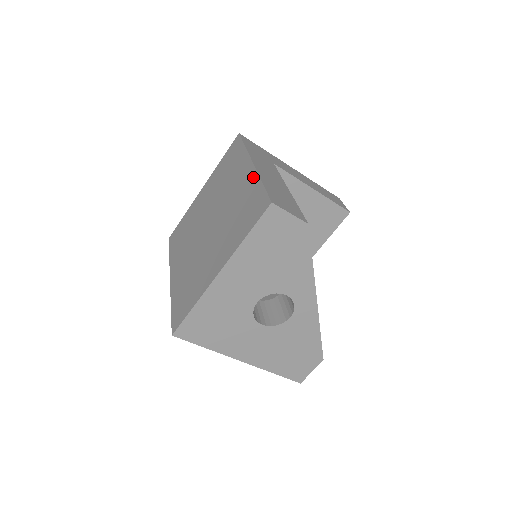
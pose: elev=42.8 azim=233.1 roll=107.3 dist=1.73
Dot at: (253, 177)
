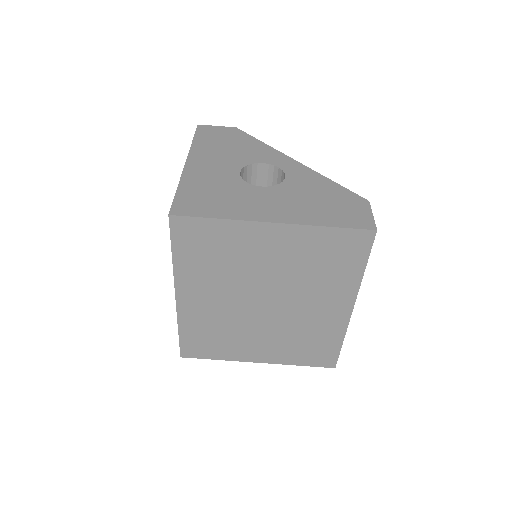
Dot at: occluded
